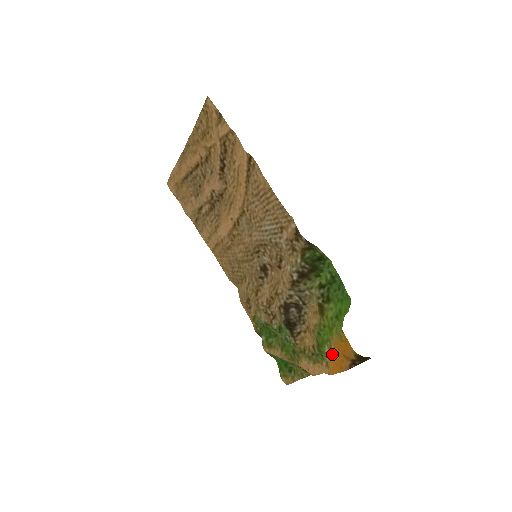
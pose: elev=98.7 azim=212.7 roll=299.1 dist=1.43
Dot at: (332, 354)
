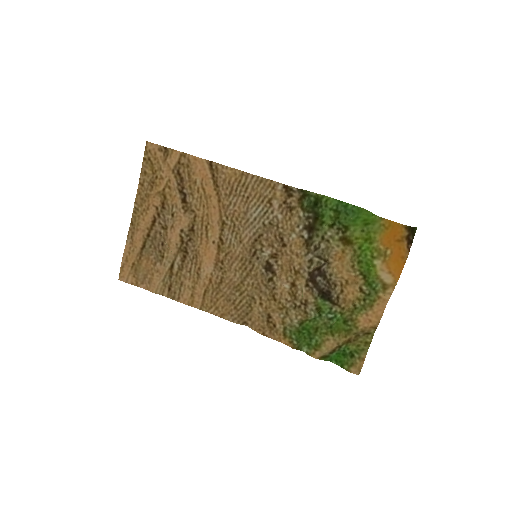
Dot at: (386, 255)
